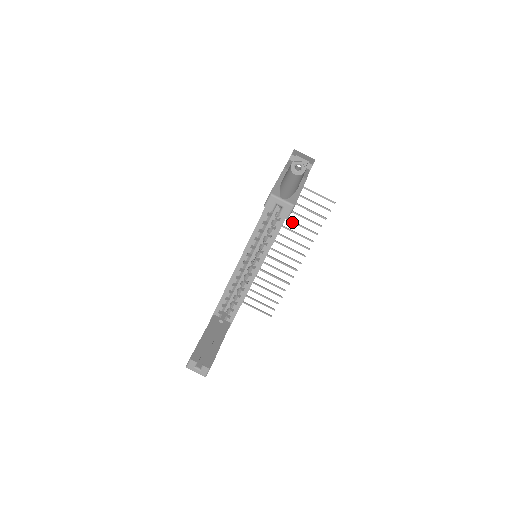
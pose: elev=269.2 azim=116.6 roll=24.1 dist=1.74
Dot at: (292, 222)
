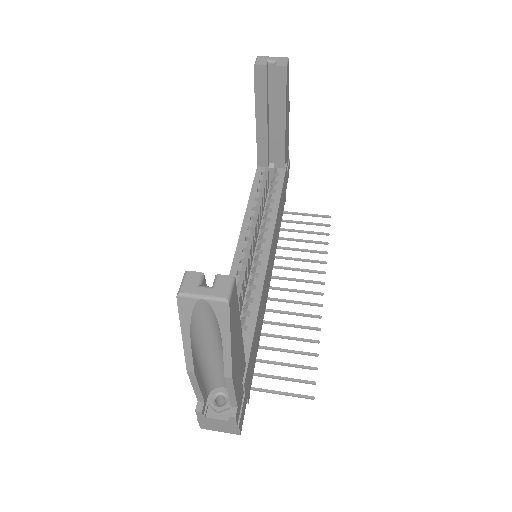
Dot at: (289, 249)
